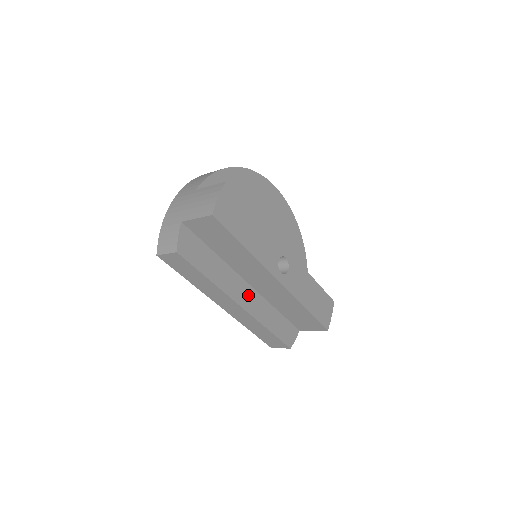
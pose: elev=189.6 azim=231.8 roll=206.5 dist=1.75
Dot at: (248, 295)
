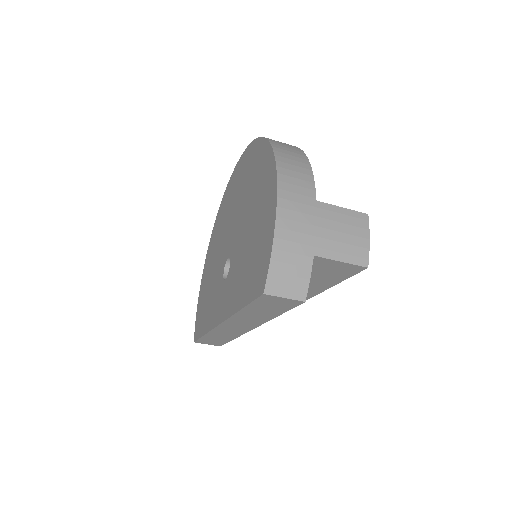
Dot at: occluded
